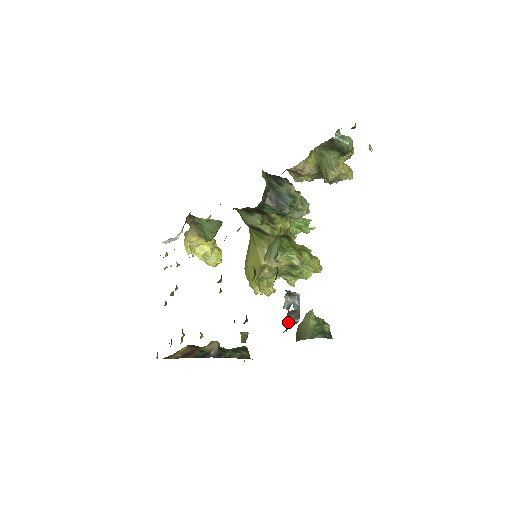
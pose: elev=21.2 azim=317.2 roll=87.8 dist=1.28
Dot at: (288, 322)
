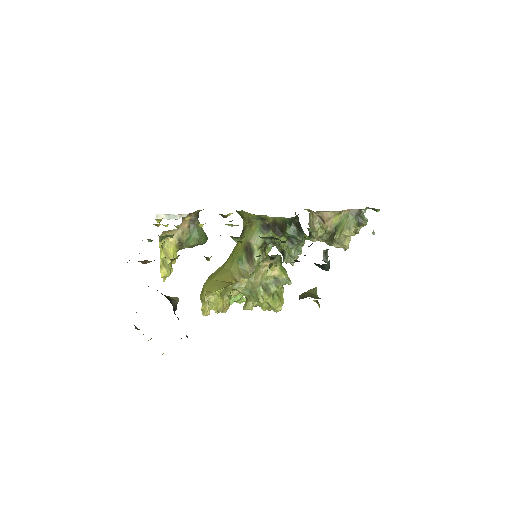
Dot at: (329, 260)
